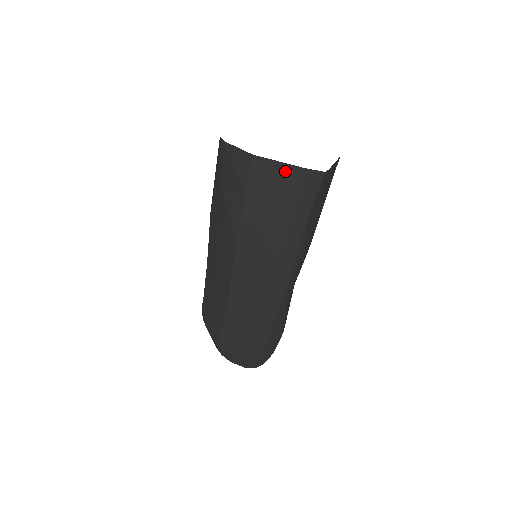
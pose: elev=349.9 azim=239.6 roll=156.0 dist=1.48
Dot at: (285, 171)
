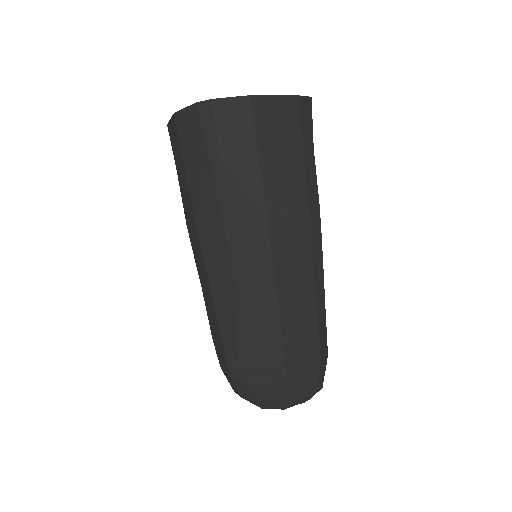
Dot at: (283, 104)
